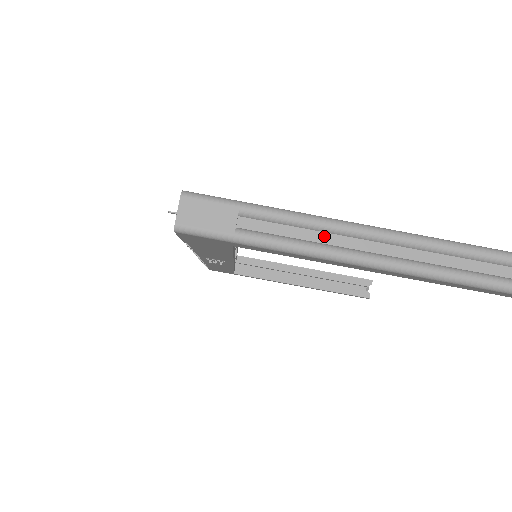
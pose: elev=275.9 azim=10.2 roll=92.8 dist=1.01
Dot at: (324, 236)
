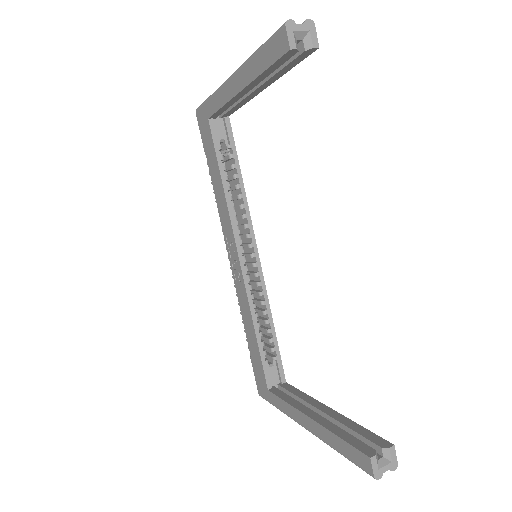
Dot at: occluded
